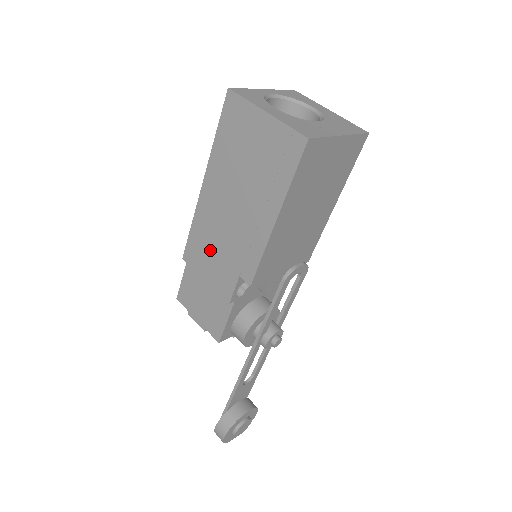
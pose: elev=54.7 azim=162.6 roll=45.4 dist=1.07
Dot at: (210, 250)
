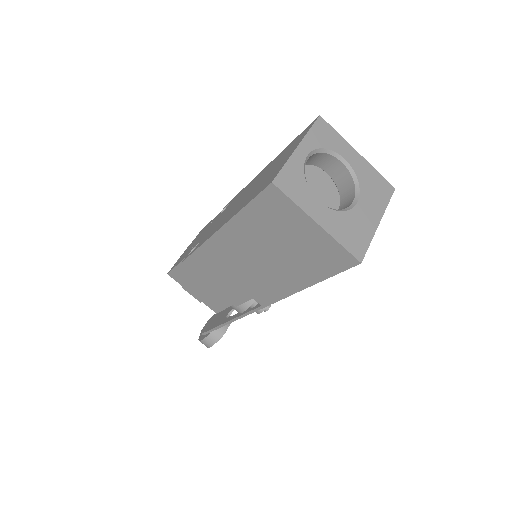
Dot at: (220, 272)
